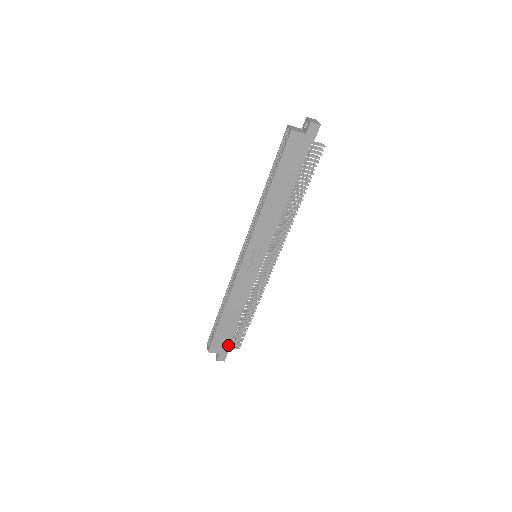
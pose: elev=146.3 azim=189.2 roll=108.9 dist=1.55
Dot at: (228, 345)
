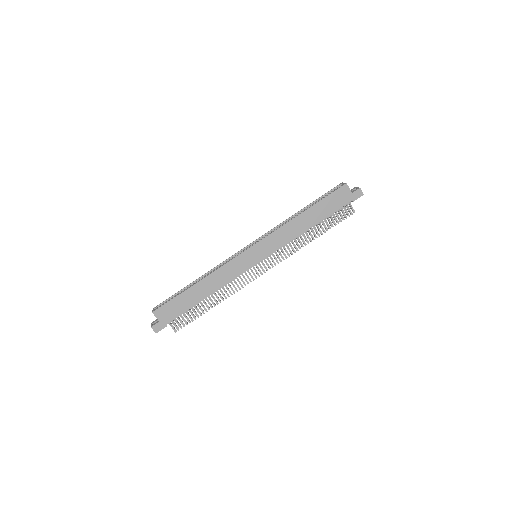
Dot at: (173, 319)
